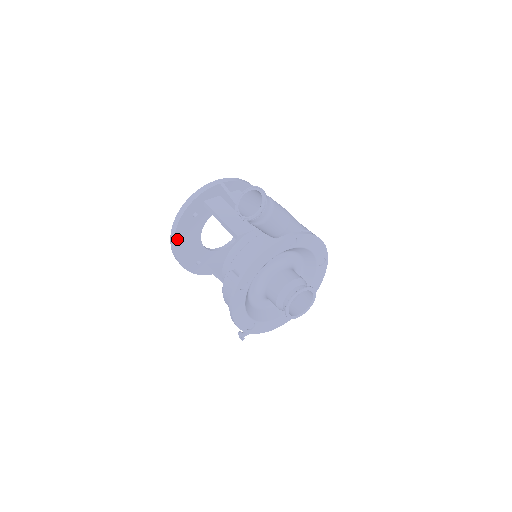
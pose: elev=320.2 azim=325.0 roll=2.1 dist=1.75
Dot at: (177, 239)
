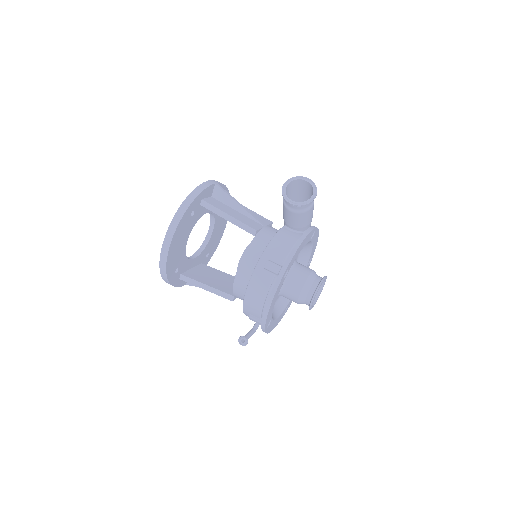
Dot at: (174, 239)
